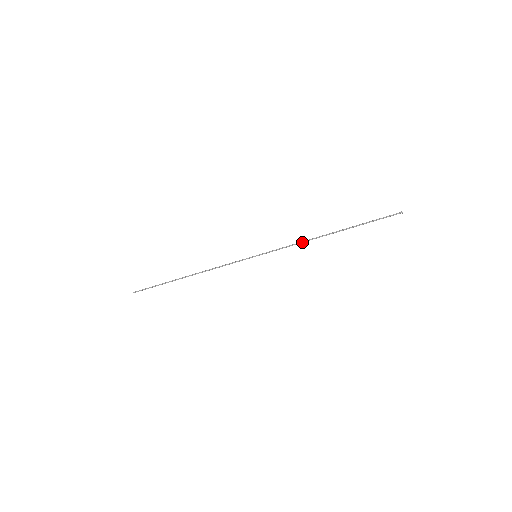
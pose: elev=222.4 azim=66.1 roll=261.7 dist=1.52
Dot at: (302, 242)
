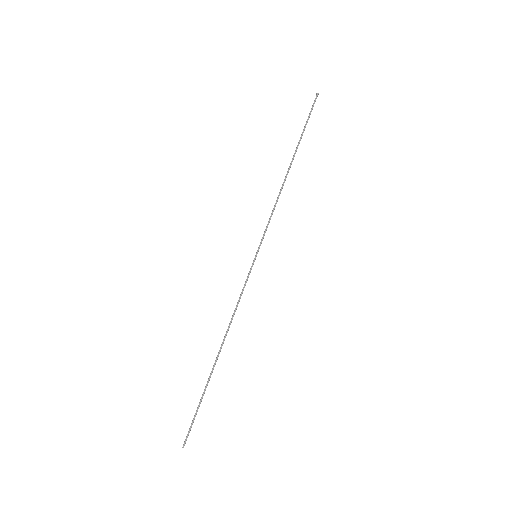
Dot at: (278, 198)
